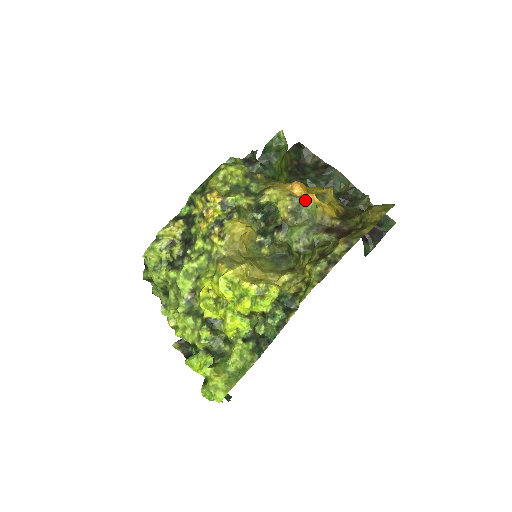
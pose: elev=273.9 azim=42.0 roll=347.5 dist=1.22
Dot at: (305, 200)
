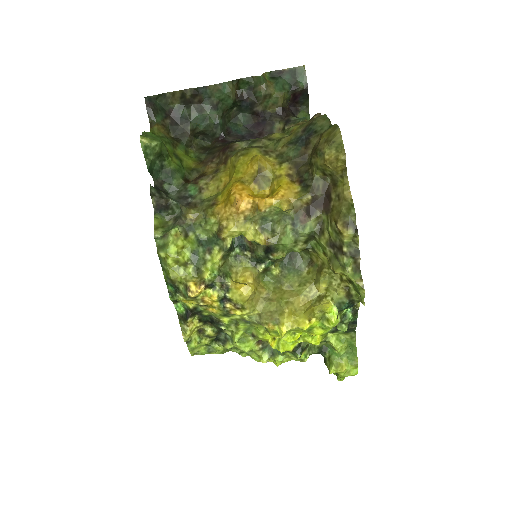
Dot at: (264, 212)
